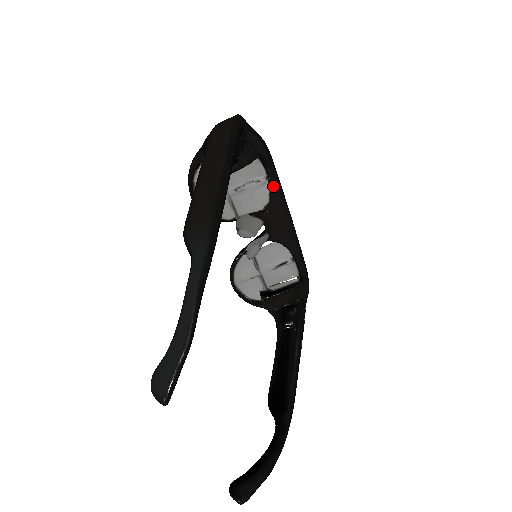
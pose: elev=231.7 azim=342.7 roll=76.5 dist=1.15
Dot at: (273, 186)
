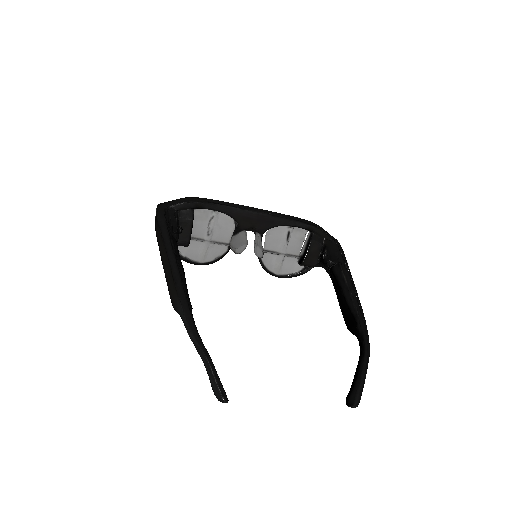
Dot at: (222, 211)
